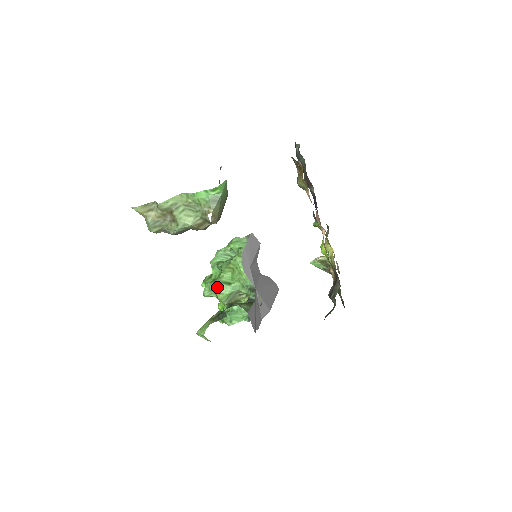
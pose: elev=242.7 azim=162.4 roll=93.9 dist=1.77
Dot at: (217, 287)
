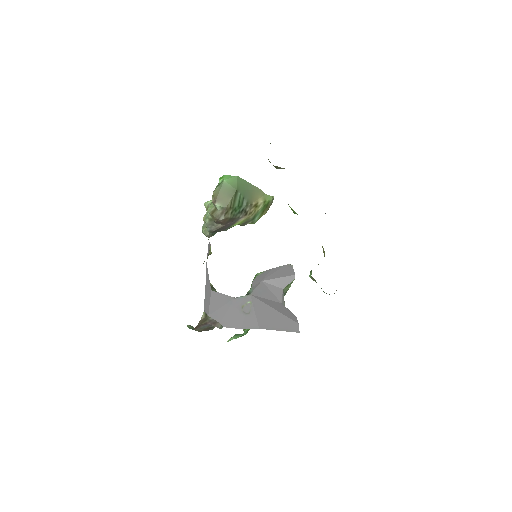
Dot at: occluded
